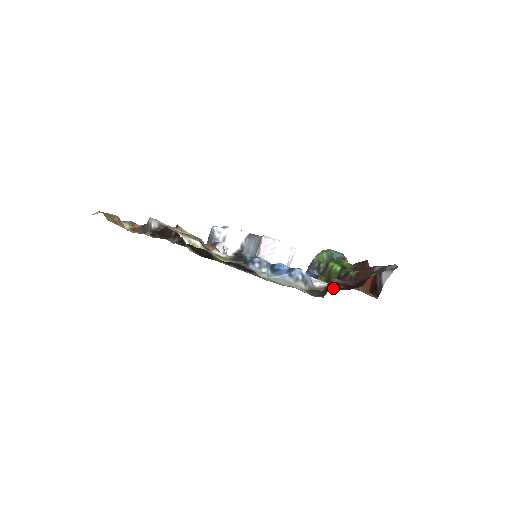
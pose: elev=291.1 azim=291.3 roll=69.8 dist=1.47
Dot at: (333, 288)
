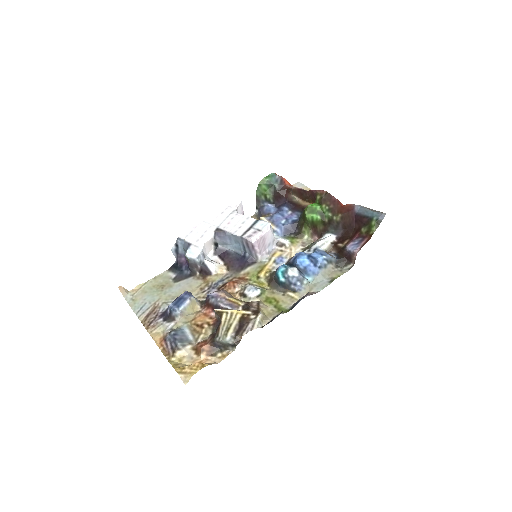
Dot at: (338, 243)
